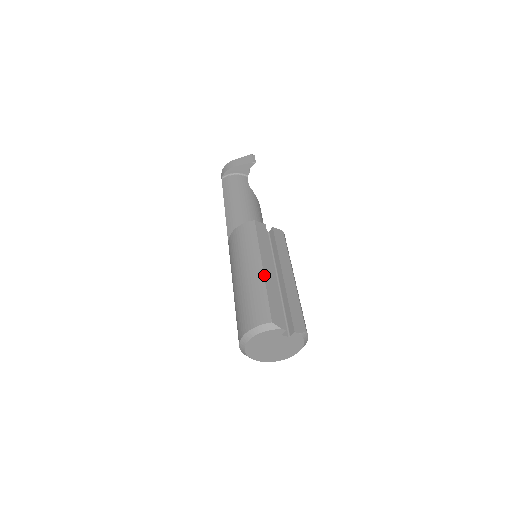
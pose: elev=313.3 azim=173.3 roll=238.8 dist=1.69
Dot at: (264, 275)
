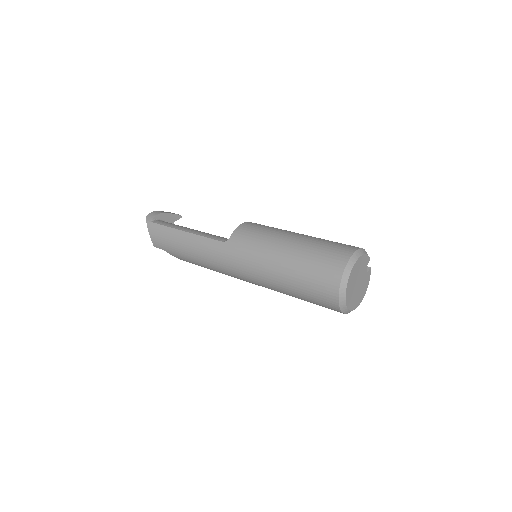
Dot at: occluded
